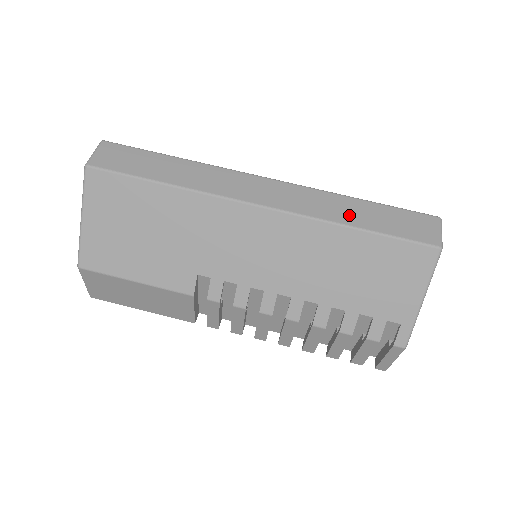
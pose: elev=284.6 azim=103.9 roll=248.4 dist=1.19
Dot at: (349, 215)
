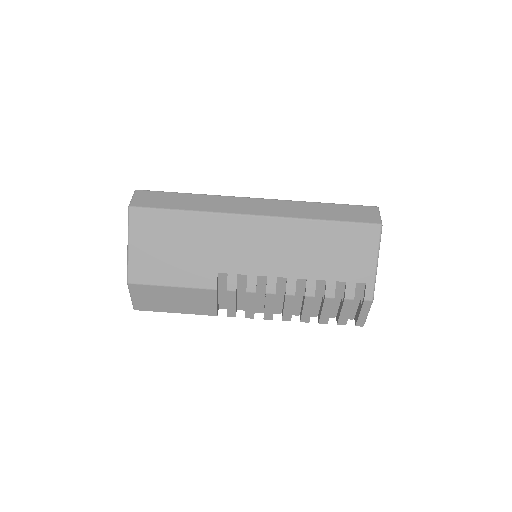
Dot at: (317, 213)
